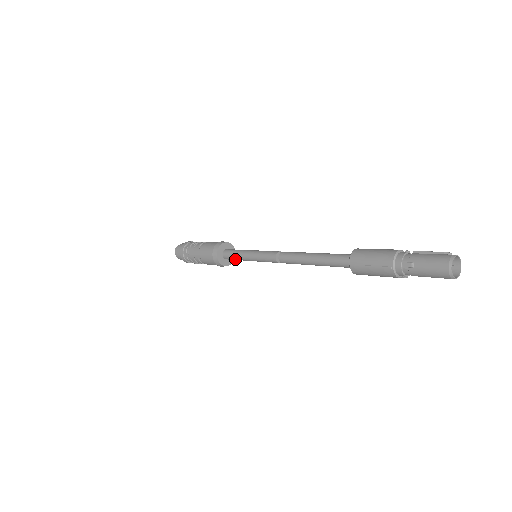
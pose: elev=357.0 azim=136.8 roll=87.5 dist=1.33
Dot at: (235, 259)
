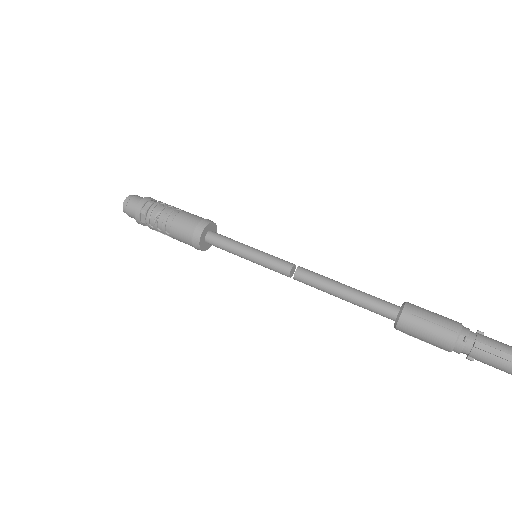
Dot at: occluded
